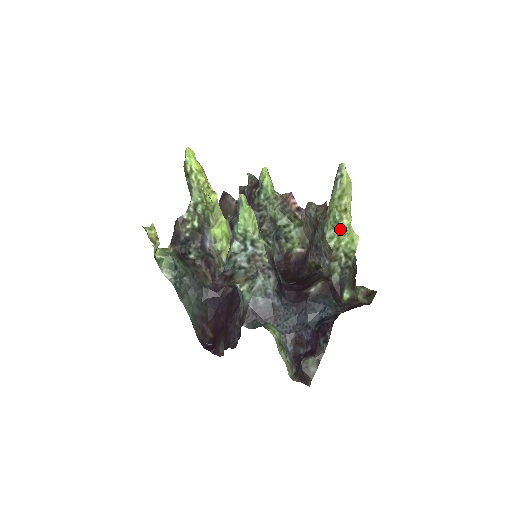
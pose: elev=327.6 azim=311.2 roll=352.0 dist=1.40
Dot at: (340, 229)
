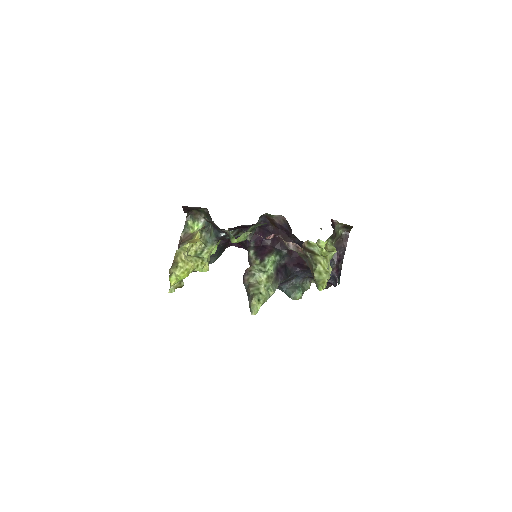
Dot at: occluded
